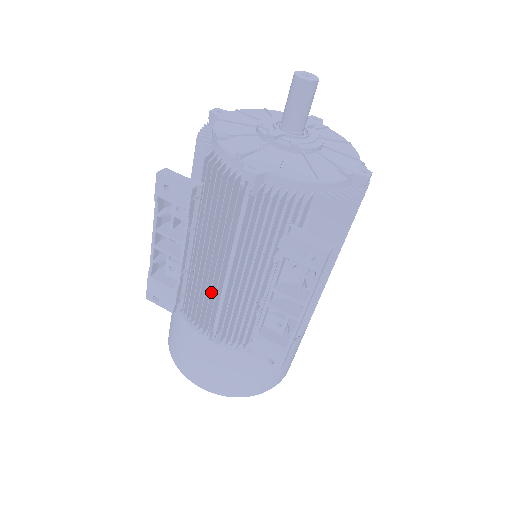
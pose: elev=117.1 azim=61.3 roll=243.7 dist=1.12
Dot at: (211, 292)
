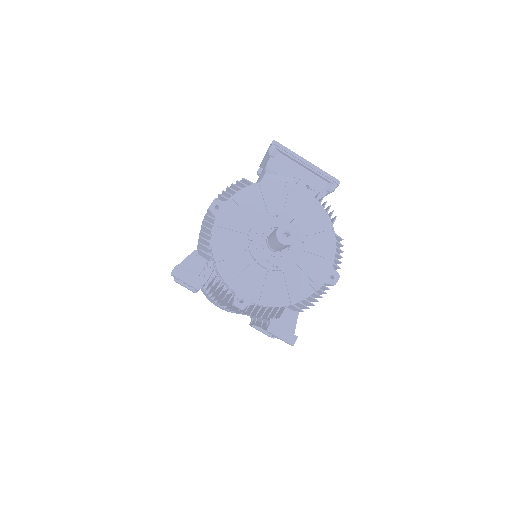
Dot at: occluded
